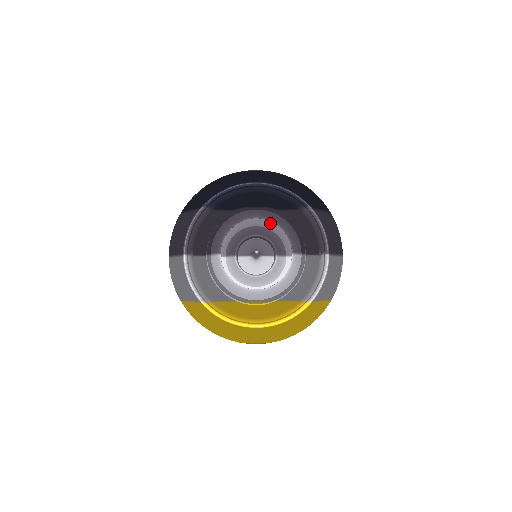
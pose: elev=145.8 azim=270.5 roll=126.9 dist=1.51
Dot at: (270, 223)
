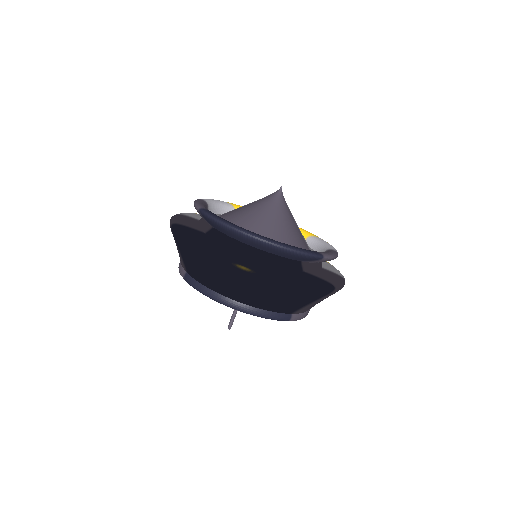
Dot at: occluded
